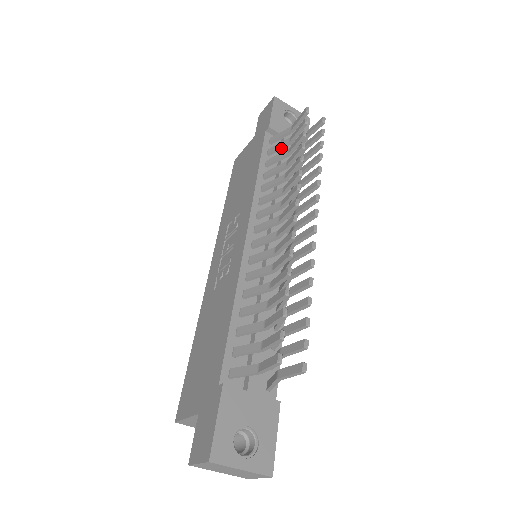
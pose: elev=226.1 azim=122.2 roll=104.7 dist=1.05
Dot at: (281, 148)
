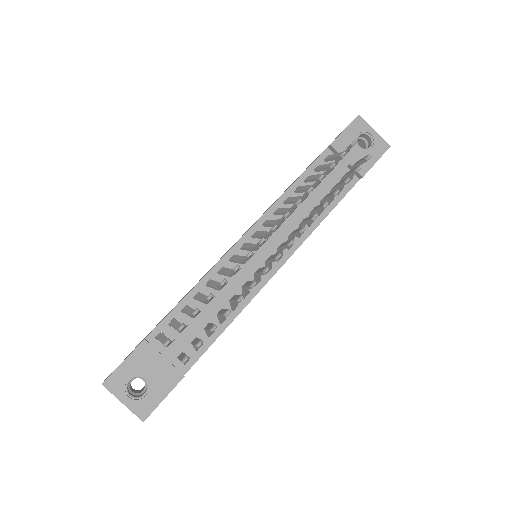
Dot at: (324, 169)
